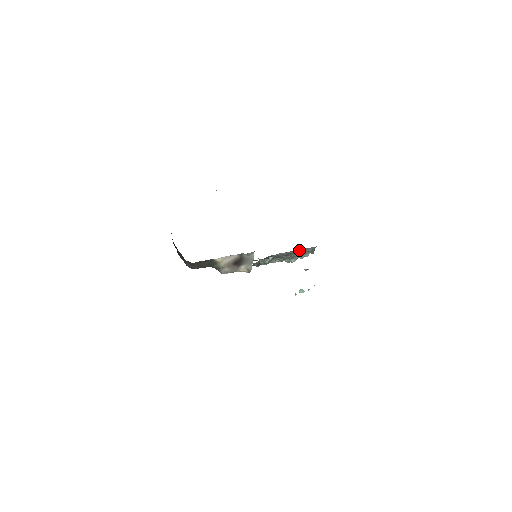
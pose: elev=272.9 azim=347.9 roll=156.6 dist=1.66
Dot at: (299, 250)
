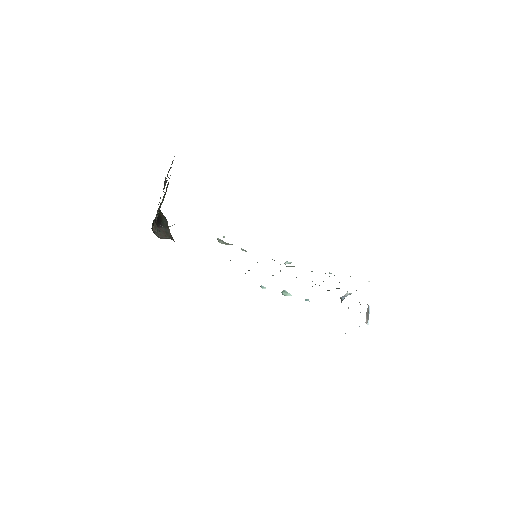
Dot at: occluded
